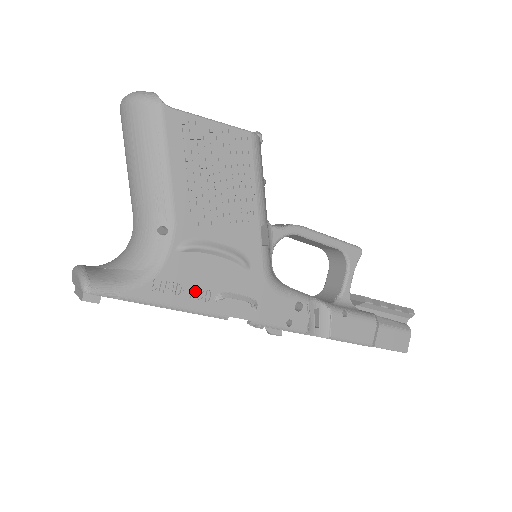
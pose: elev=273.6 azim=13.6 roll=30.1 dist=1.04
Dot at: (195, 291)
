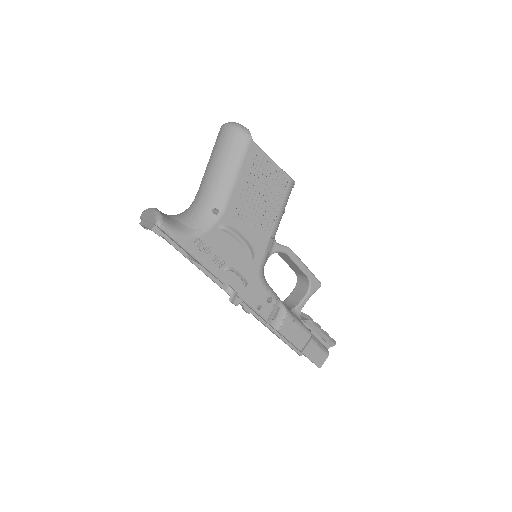
Dot at: (216, 257)
